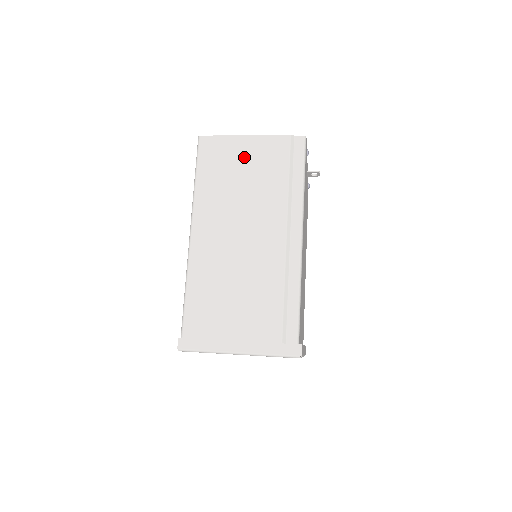
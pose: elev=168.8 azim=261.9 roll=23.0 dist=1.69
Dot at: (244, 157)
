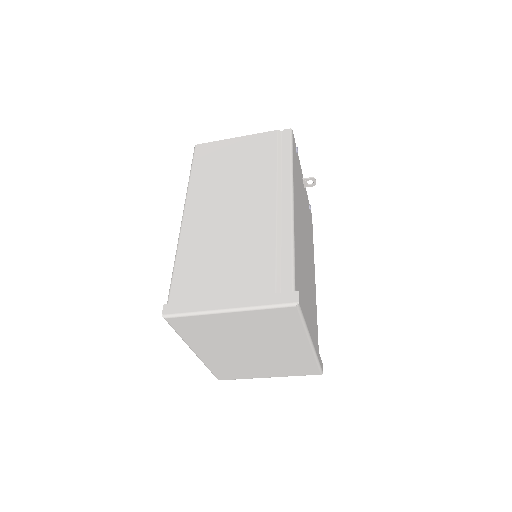
Dot at: (235, 152)
